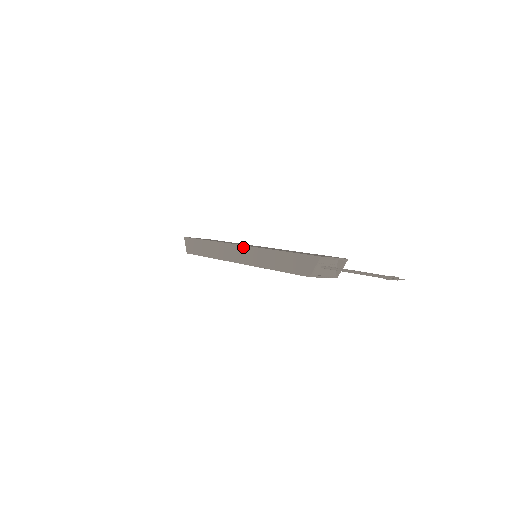
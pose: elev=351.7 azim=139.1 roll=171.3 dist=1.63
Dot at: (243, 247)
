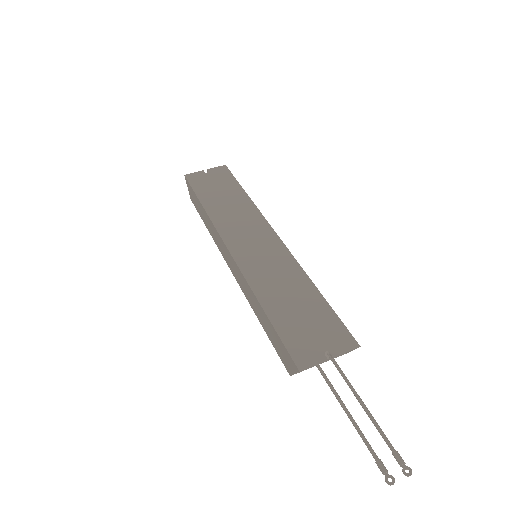
Dot at: (230, 256)
